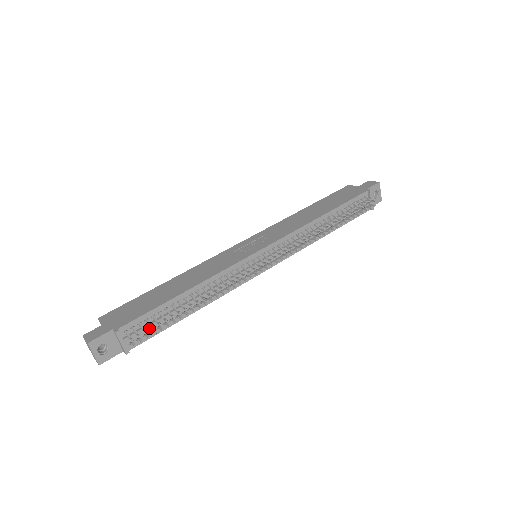
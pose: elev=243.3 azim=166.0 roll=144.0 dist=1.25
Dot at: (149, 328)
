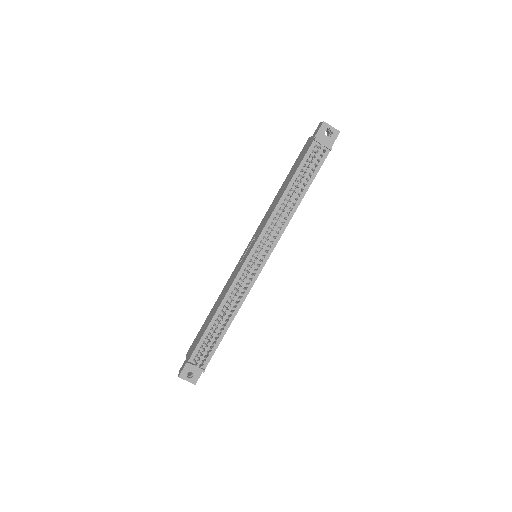
Dot at: (206, 351)
